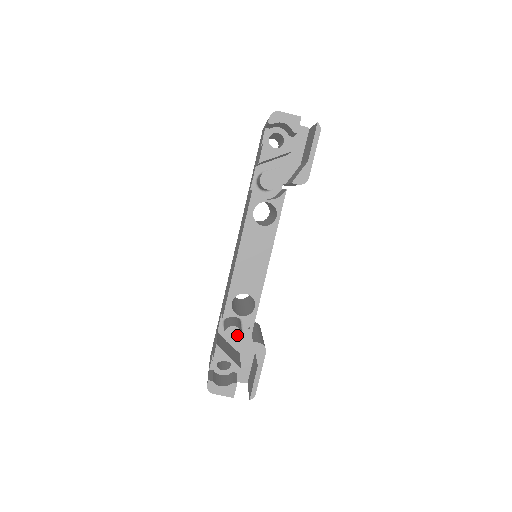
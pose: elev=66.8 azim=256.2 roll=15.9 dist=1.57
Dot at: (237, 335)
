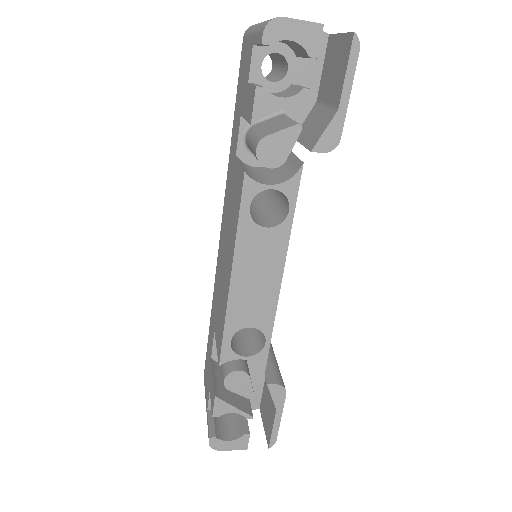
Dot at: (243, 380)
